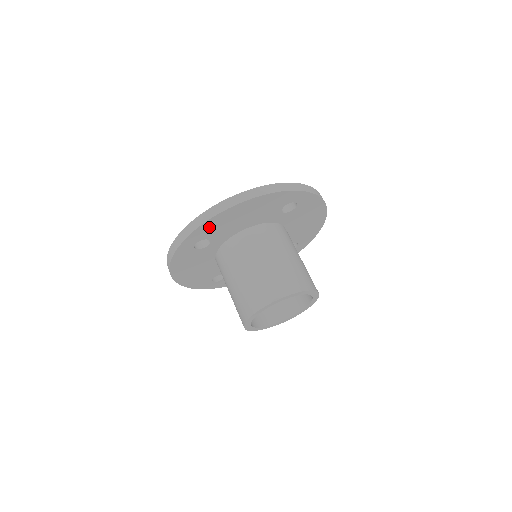
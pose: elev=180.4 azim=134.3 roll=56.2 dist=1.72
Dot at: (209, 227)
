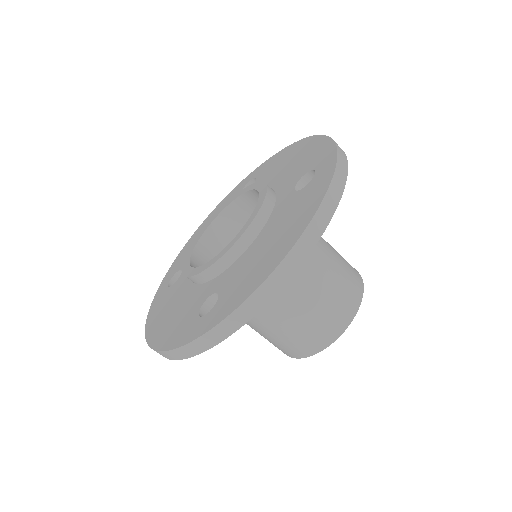
Dot at: occluded
